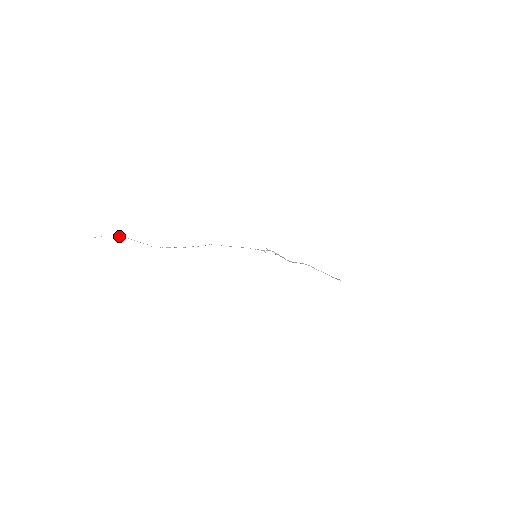
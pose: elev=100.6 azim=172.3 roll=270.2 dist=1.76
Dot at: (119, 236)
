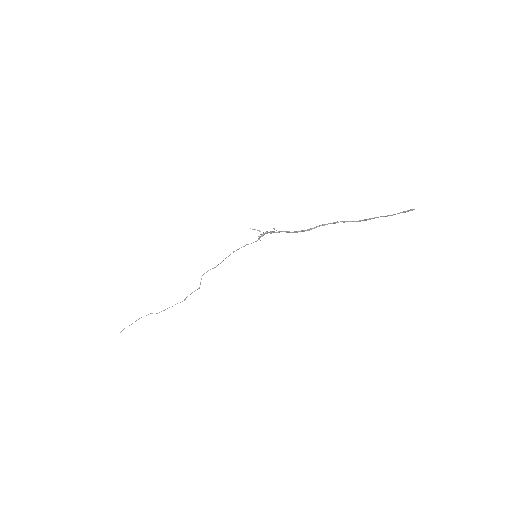
Dot at: occluded
